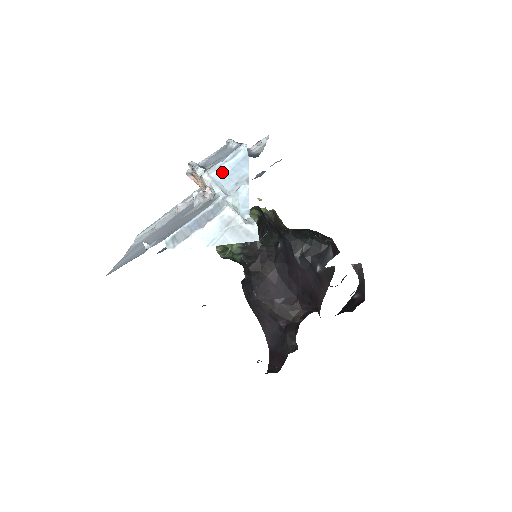
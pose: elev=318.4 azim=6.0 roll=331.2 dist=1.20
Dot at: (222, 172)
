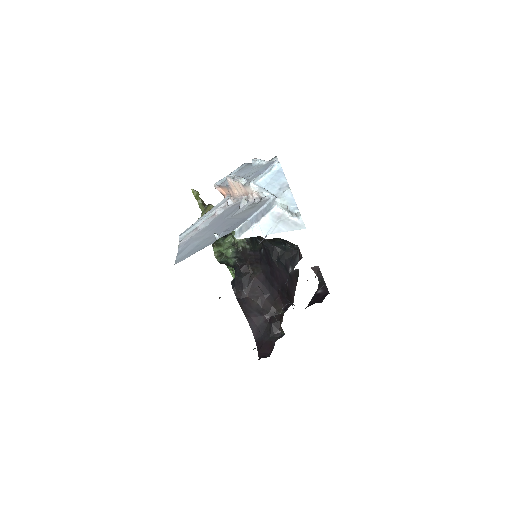
Dot at: (264, 181)
